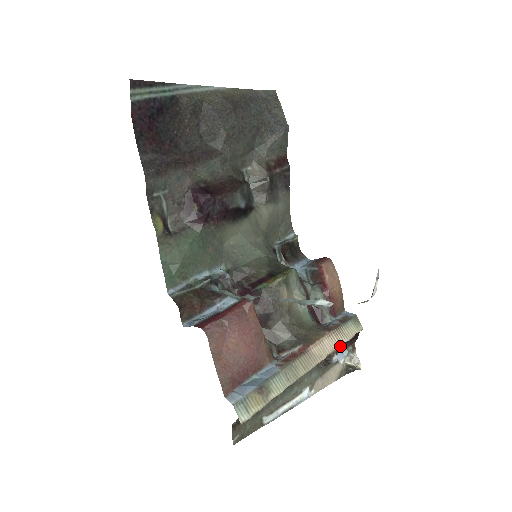
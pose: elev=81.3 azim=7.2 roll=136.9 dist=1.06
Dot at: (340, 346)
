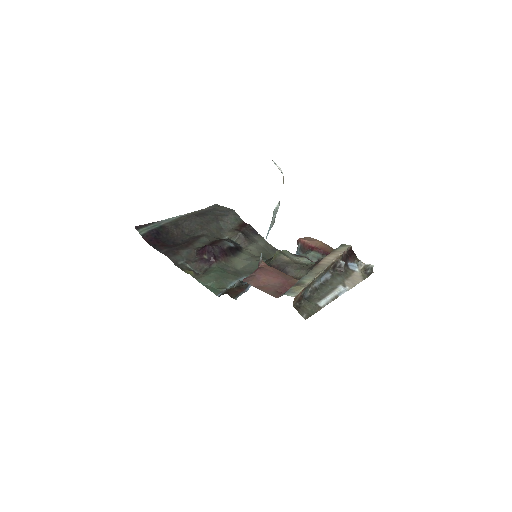
Dot at: (345, 261)
